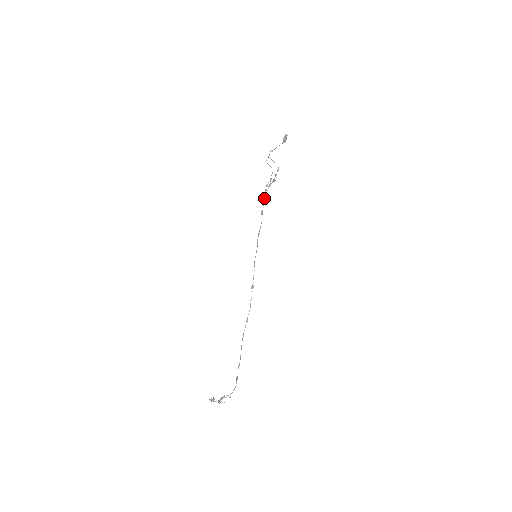
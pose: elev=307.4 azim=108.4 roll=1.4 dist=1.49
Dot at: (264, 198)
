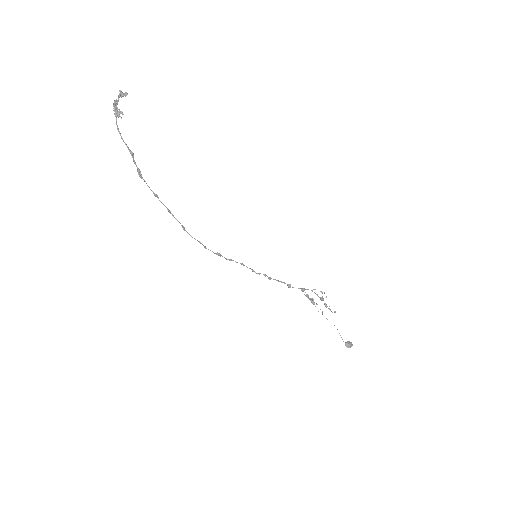
Dot at: (302, 288)
